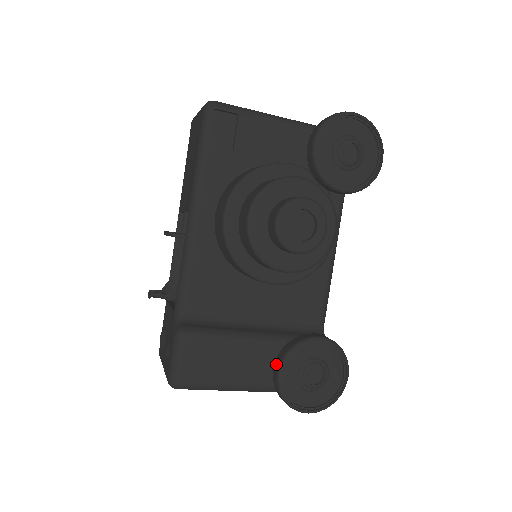
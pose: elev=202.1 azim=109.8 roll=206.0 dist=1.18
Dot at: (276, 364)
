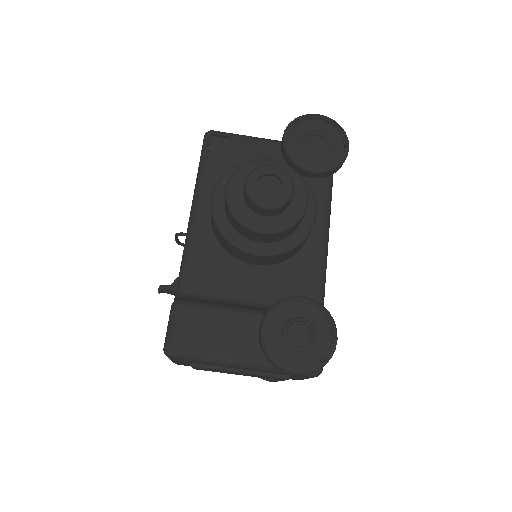
Dot at: occluded
